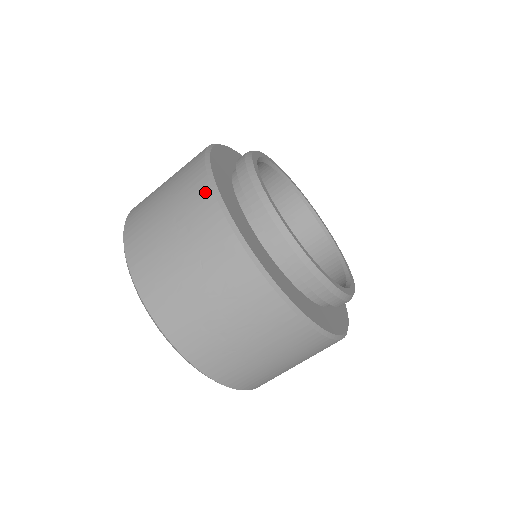
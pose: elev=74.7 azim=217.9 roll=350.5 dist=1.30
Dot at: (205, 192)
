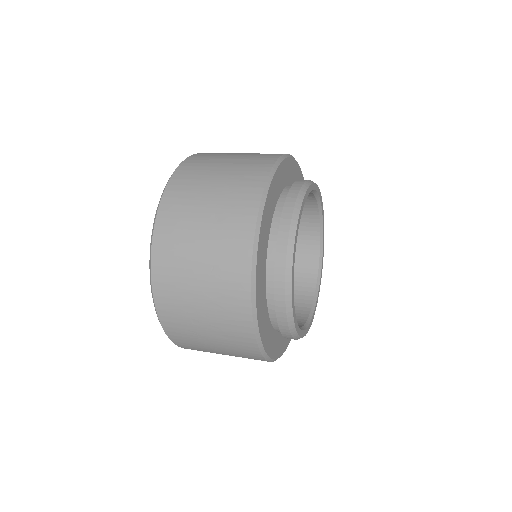
Dot at: (250, 216)
